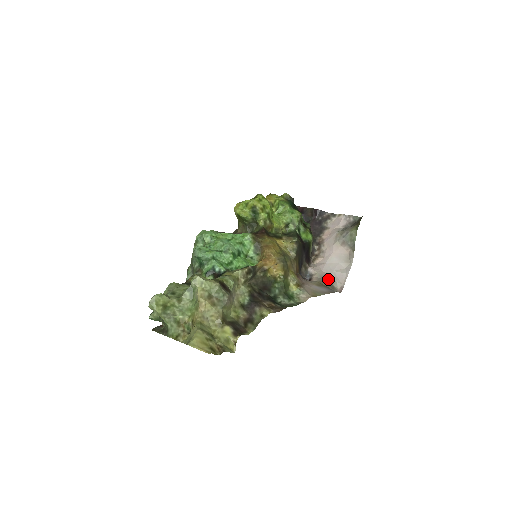
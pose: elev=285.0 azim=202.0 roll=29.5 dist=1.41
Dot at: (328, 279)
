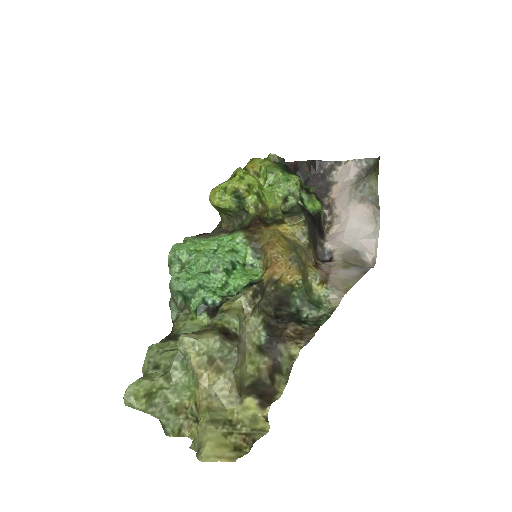
Dot at: (354, 253)
